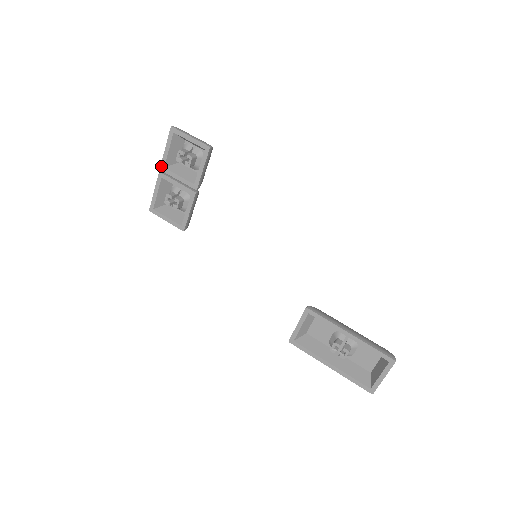
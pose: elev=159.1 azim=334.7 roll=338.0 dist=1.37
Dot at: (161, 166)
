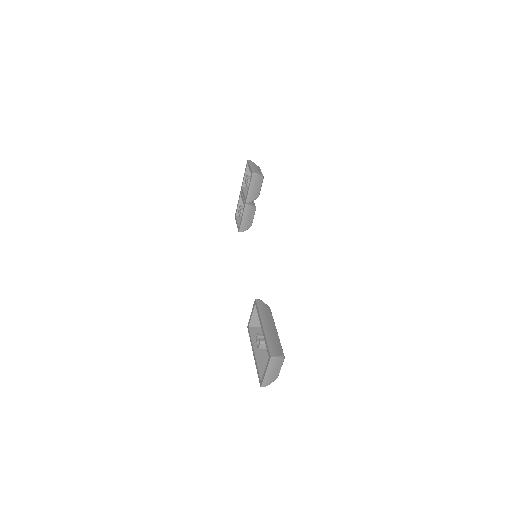
Dot at: (242, 186)
